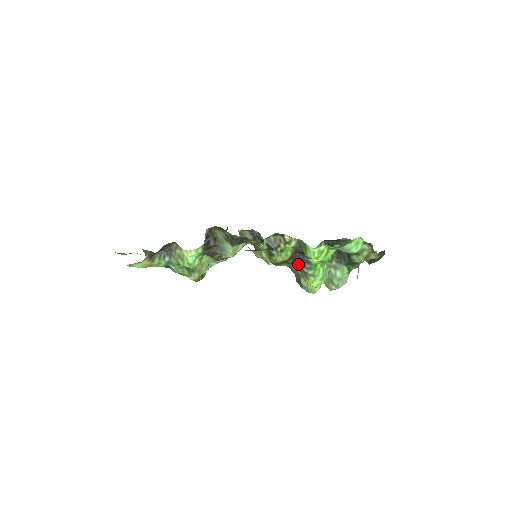
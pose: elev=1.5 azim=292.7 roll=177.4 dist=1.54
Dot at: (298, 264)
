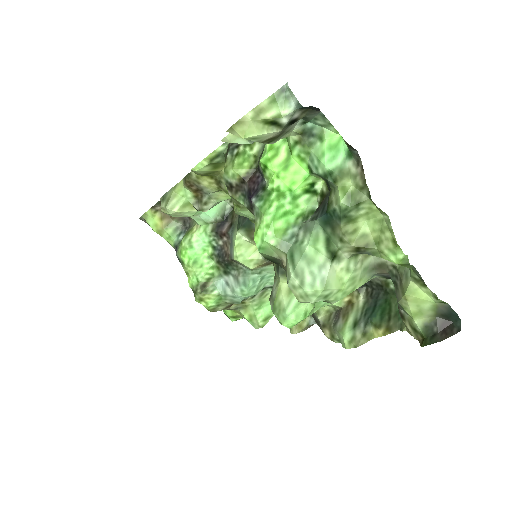
Dot at: (252, 191)
